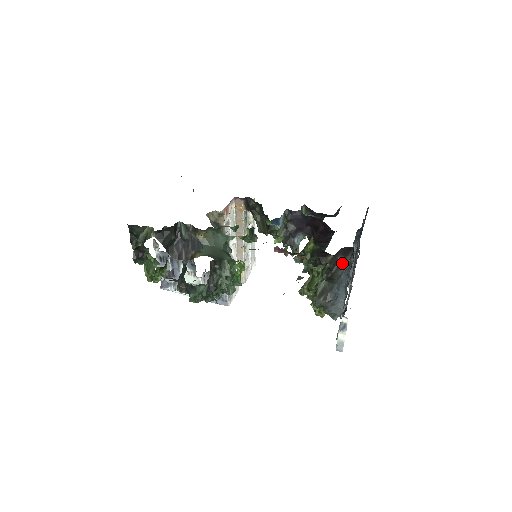
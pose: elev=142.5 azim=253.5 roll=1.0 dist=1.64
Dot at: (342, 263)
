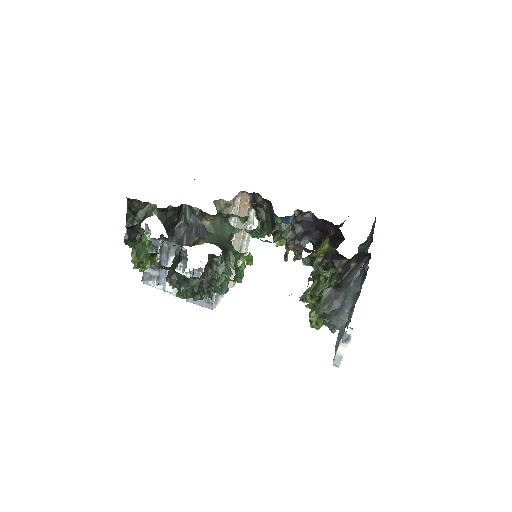
Dot at: (354, 270)
